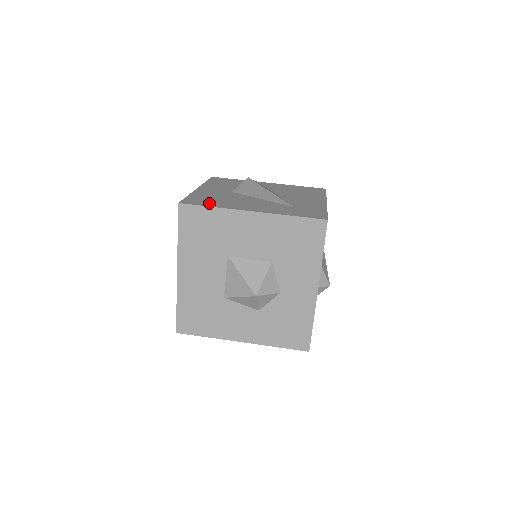
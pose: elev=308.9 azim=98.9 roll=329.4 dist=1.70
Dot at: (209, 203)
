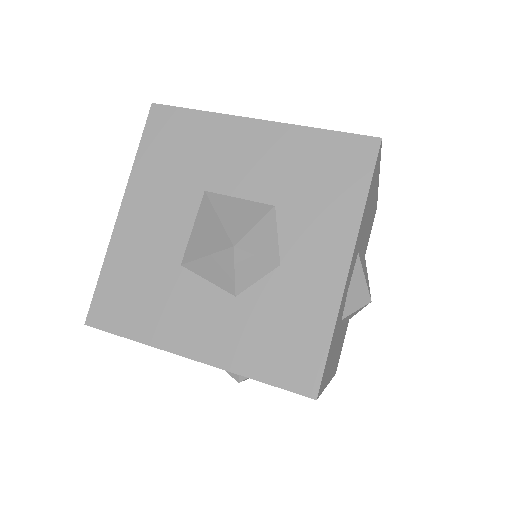
Dot at: occluded
